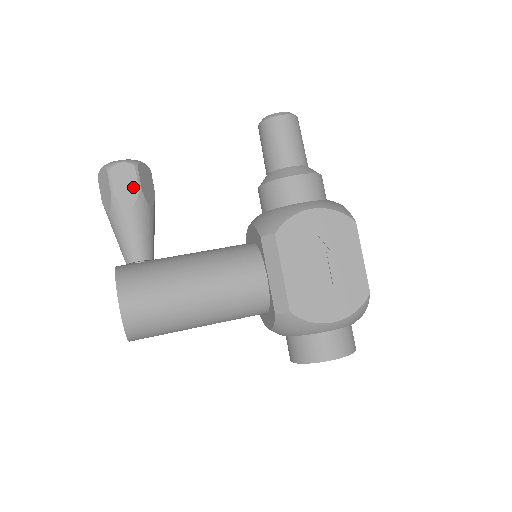
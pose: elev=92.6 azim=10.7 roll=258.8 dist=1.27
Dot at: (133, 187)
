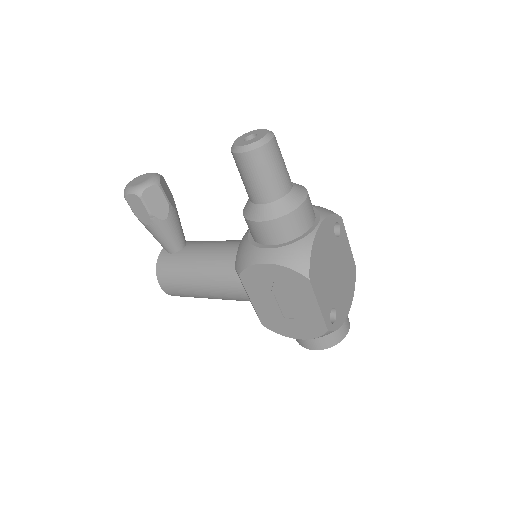
Dot at: (144, 212)
